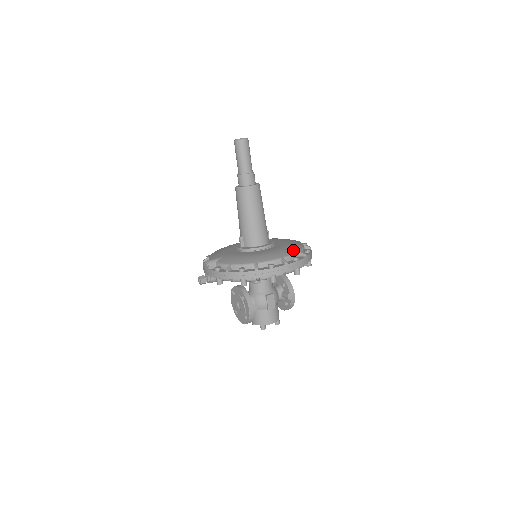
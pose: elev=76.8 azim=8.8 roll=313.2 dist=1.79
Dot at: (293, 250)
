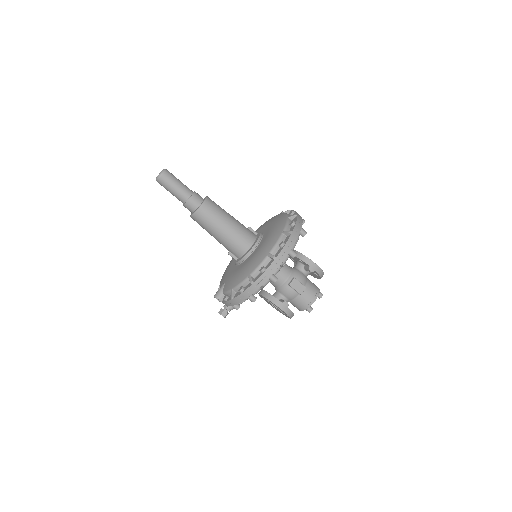
Dot at: (277, 236)
